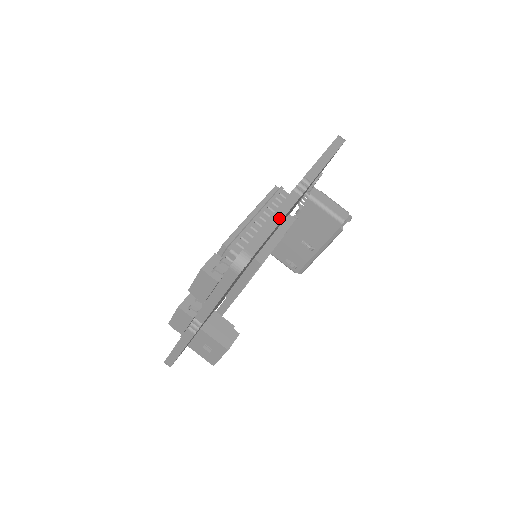
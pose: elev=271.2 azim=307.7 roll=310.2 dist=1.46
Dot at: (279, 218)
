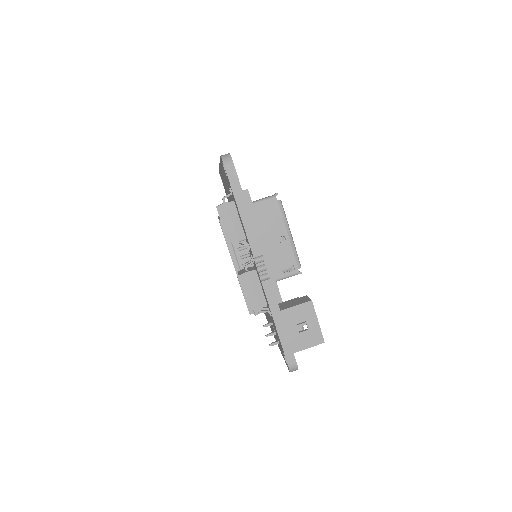
Dot at: occluded
